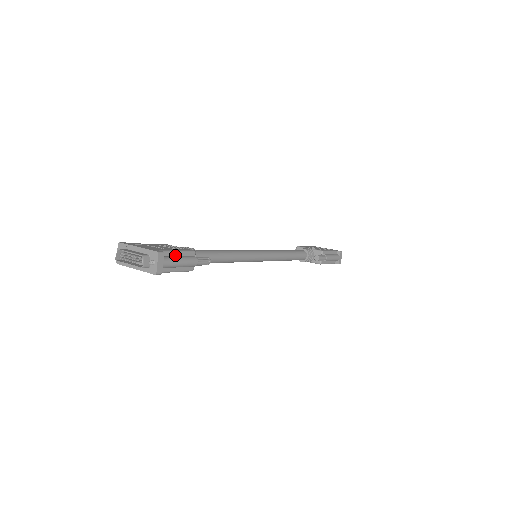
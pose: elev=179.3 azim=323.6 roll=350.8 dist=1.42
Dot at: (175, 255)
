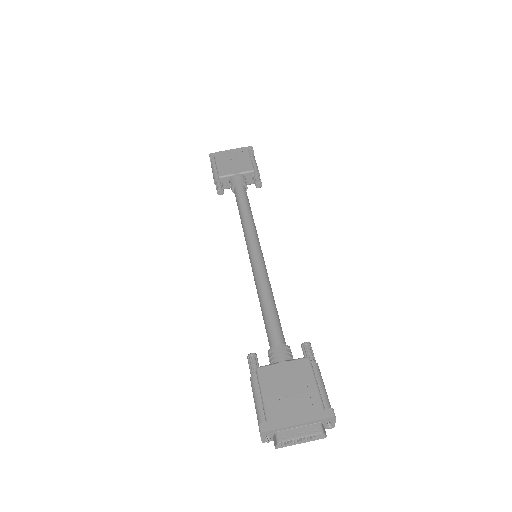
Dot at: (318, 389)
